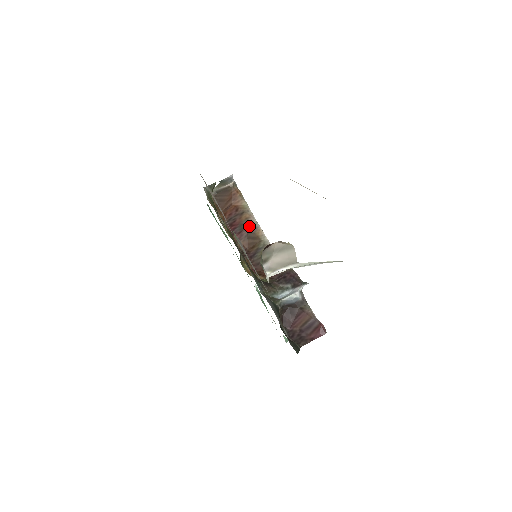
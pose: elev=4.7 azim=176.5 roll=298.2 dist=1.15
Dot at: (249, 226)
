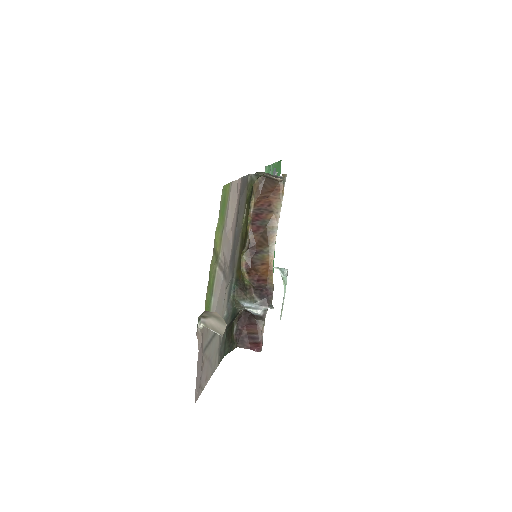
Dot at: (269, 227)
